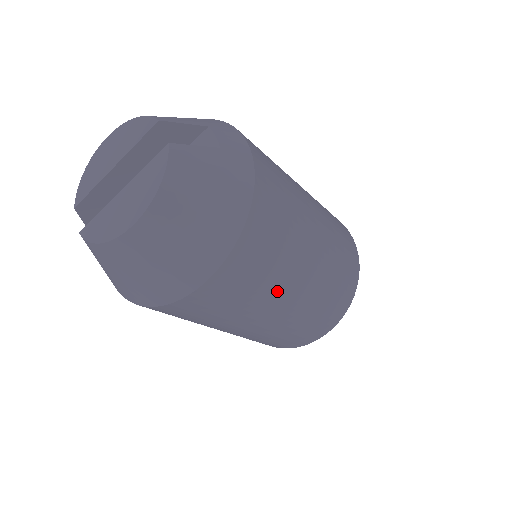
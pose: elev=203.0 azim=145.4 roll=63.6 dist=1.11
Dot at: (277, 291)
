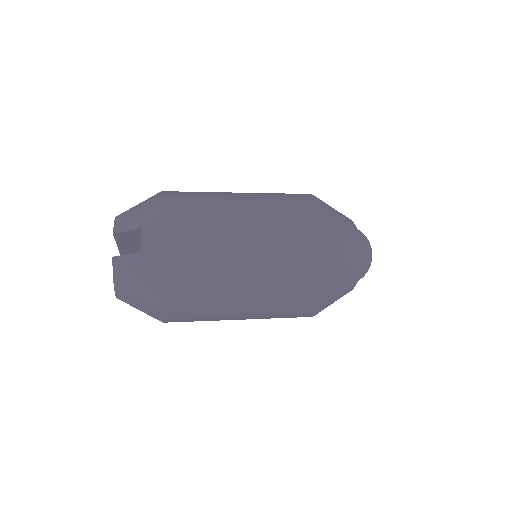
Dot at: (224, 314)
